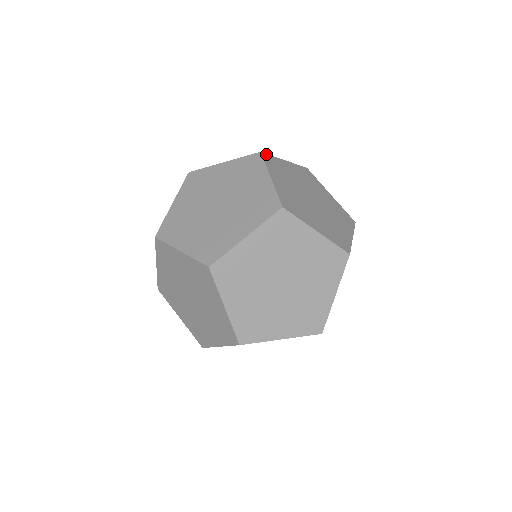
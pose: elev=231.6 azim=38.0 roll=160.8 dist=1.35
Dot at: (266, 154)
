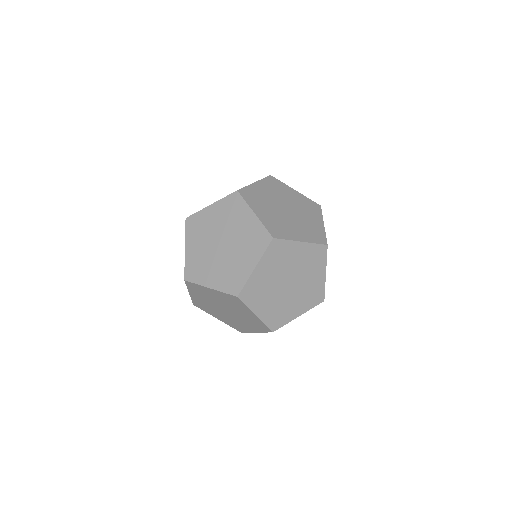
Dot at: occluded
